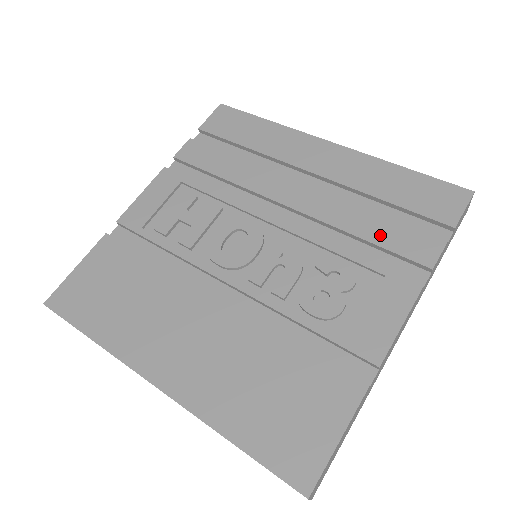
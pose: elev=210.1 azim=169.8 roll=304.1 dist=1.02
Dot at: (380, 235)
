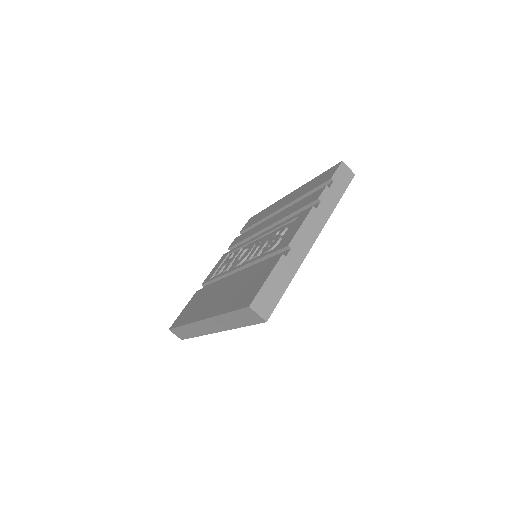
Dot at: (300, 206)
